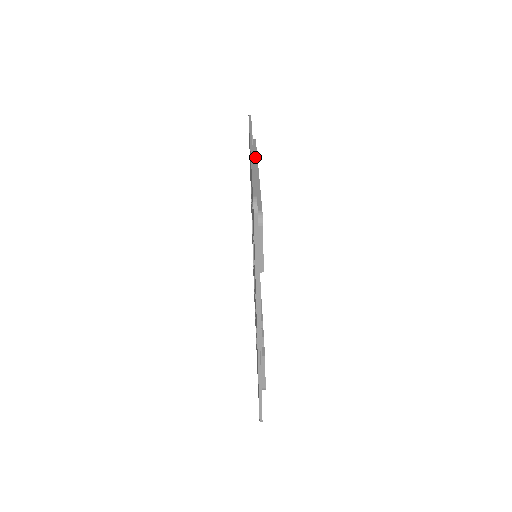
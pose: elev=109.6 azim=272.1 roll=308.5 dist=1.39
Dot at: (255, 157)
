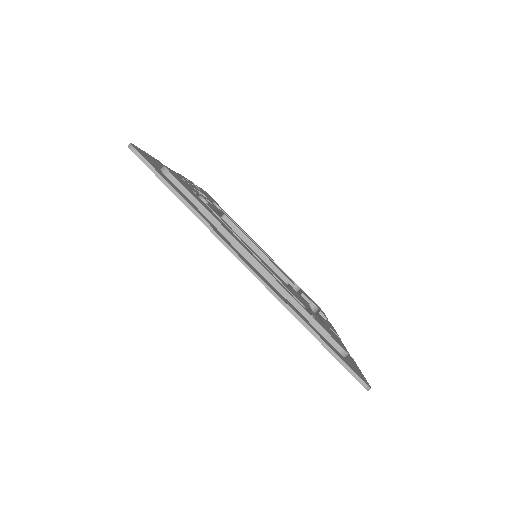
Dot at: (224, 232)
